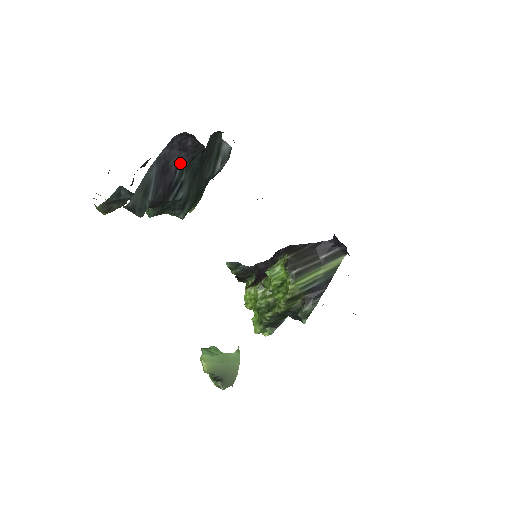
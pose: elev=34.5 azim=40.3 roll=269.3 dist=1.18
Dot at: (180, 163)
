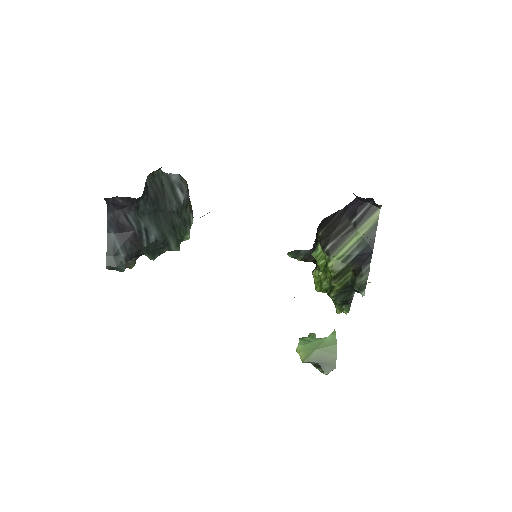
Dot at: (130, 217)
